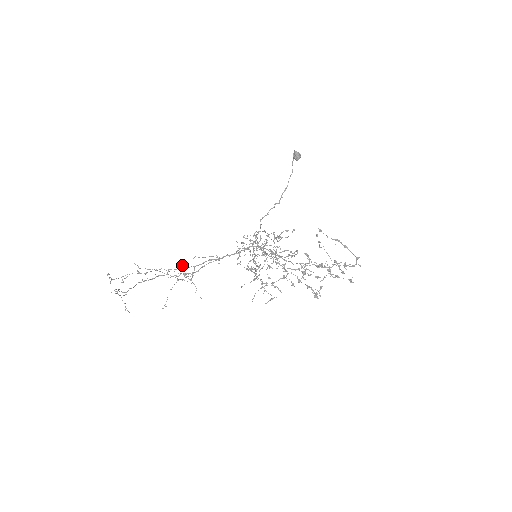
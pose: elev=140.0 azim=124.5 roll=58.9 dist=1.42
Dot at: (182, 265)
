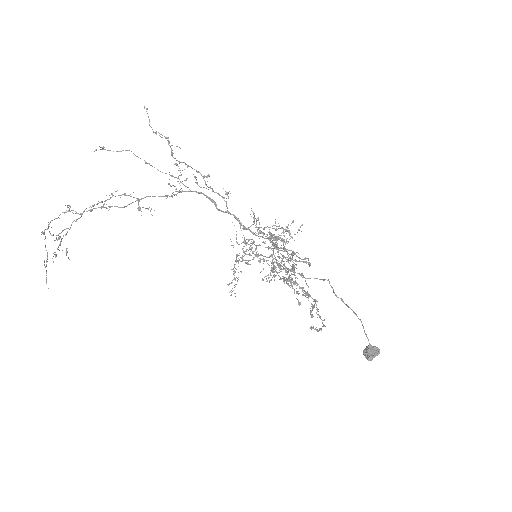
Dot at: occluded
